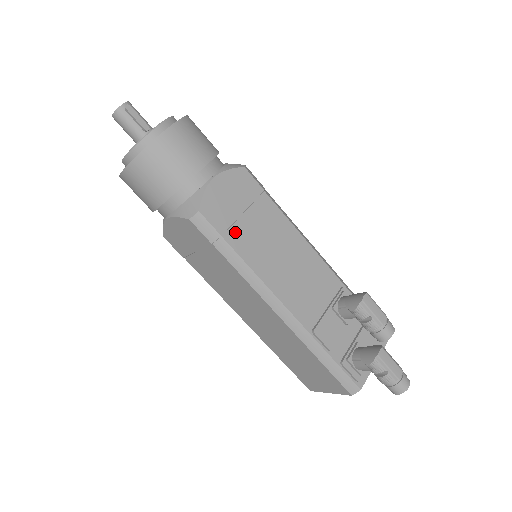
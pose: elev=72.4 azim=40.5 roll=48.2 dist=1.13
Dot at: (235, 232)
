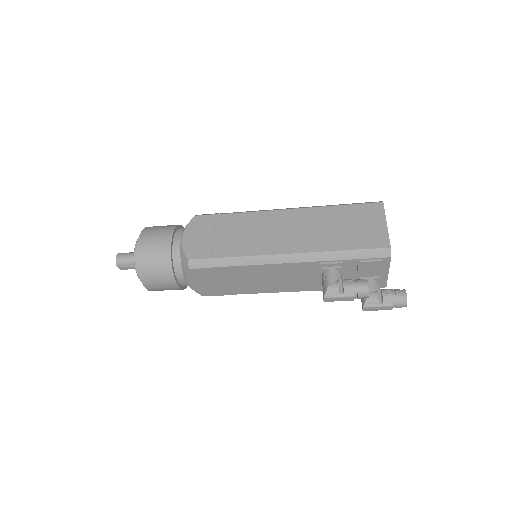
Dot at: (228, 290)
